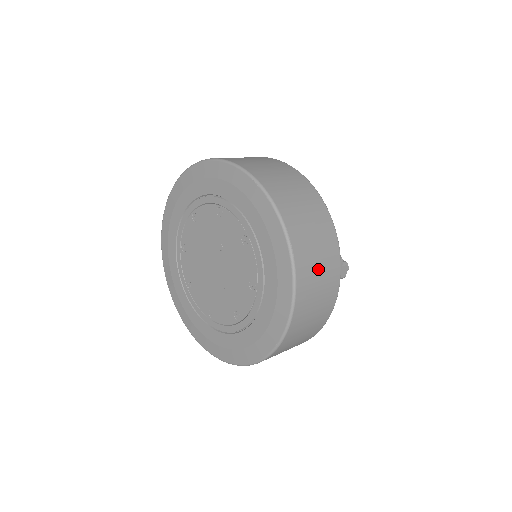
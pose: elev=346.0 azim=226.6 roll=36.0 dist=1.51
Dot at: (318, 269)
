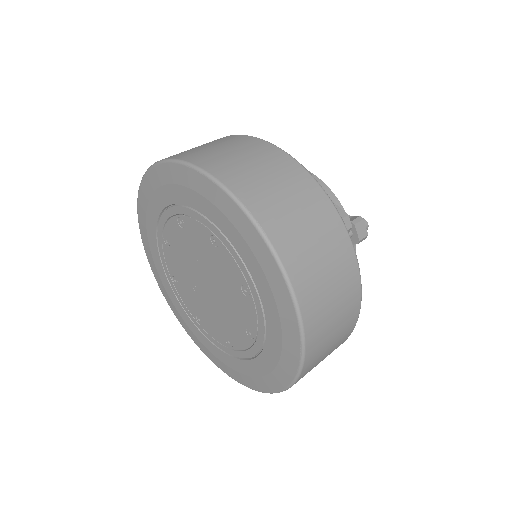
Dot at: (309, 237)
